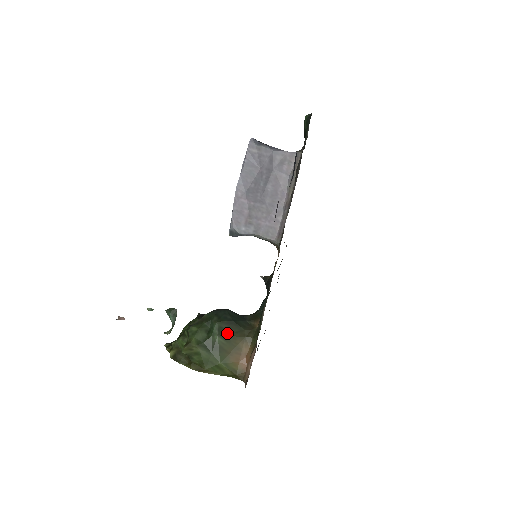
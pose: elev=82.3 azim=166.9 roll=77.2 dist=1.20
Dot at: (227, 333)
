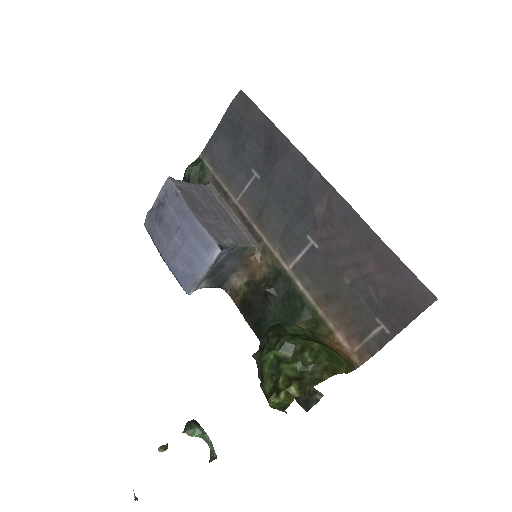
Dot at: occluded
